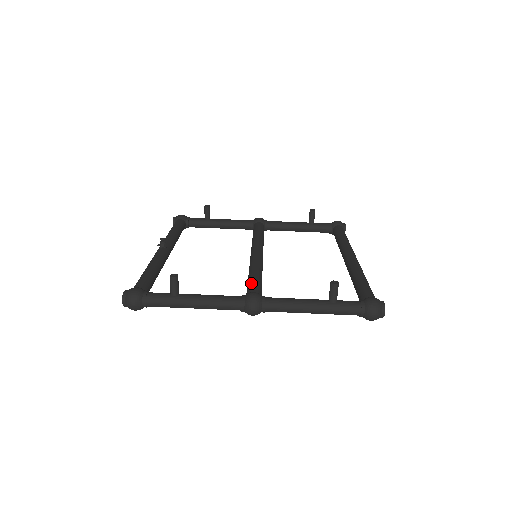
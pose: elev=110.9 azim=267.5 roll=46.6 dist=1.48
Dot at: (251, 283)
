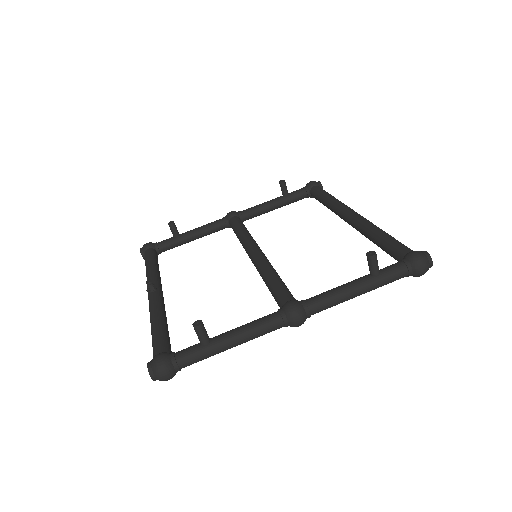
Dot at: (277, 291)
